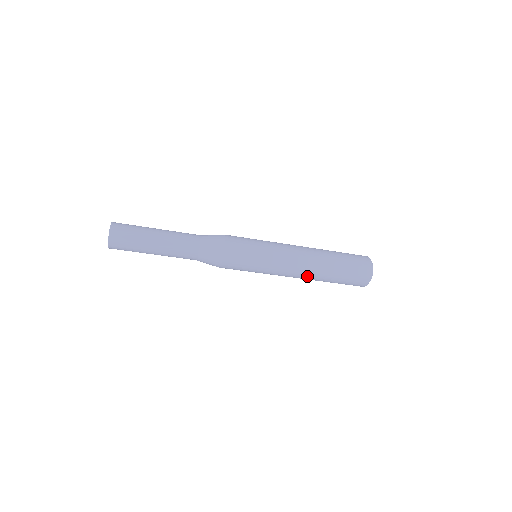
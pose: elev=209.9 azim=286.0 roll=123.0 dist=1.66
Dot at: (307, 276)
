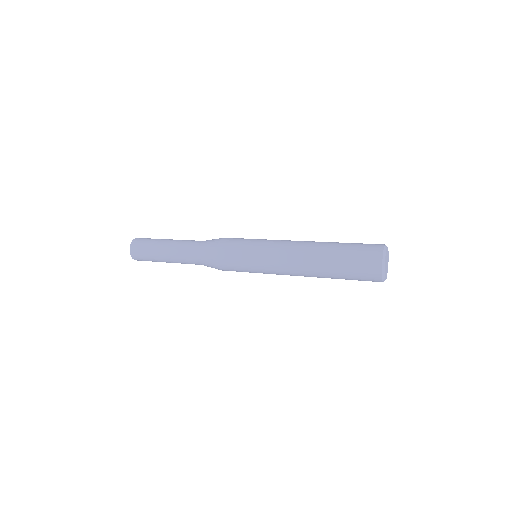
Dot at: (308, 276)
